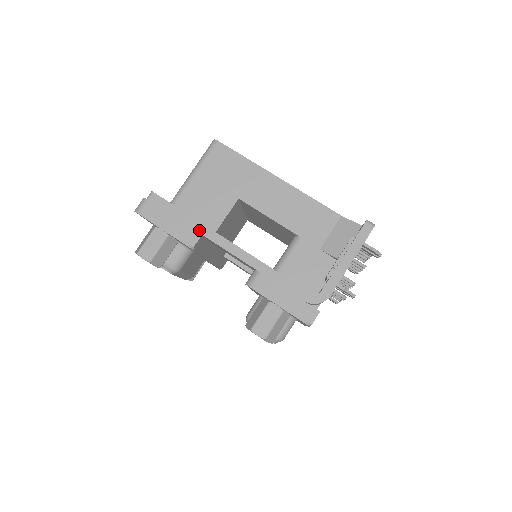
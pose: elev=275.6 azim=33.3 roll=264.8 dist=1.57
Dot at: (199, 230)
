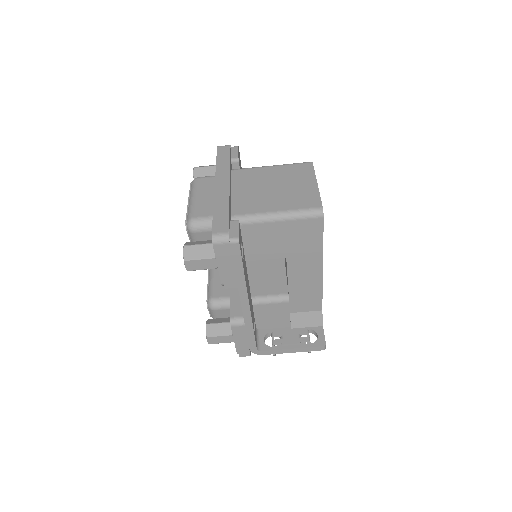
Dot at: (239, 284)
